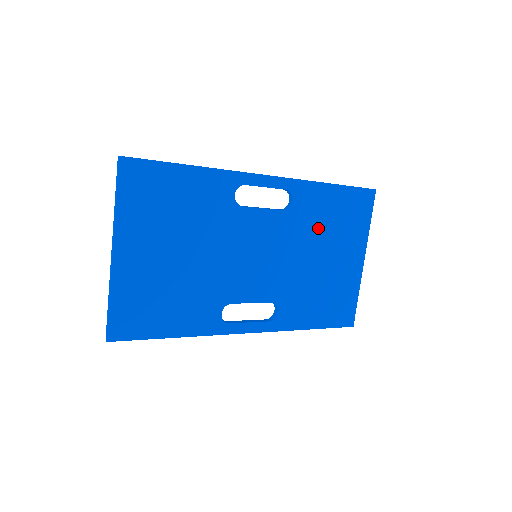
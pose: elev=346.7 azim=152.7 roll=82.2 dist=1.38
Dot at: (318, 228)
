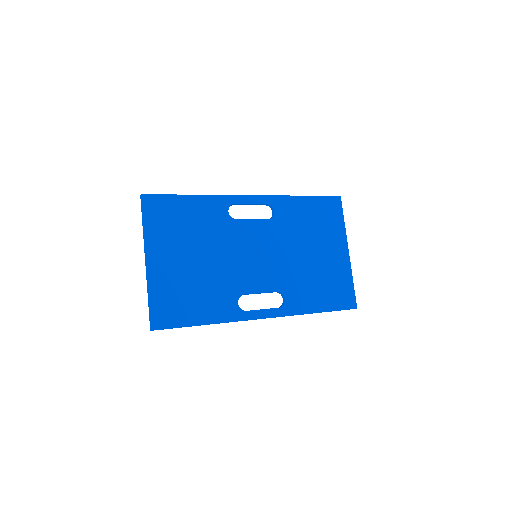
Dot at: (301, 230)
